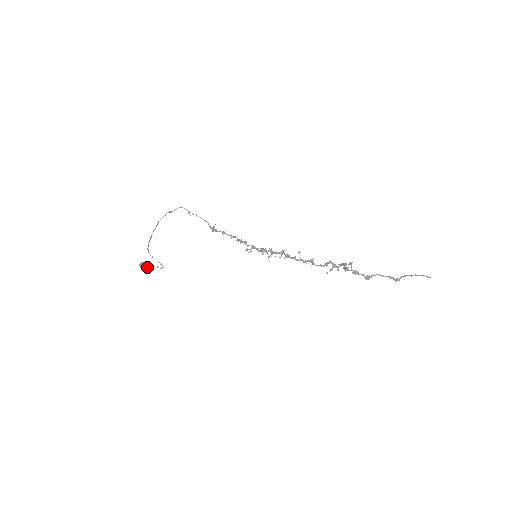
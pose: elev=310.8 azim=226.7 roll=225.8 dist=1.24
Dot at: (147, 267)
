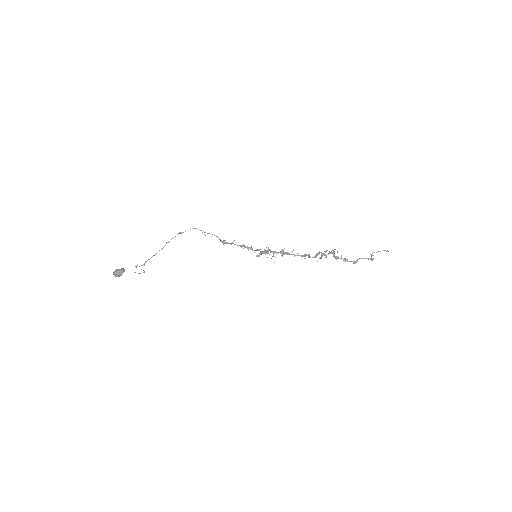
Dot at: (121, 274)
